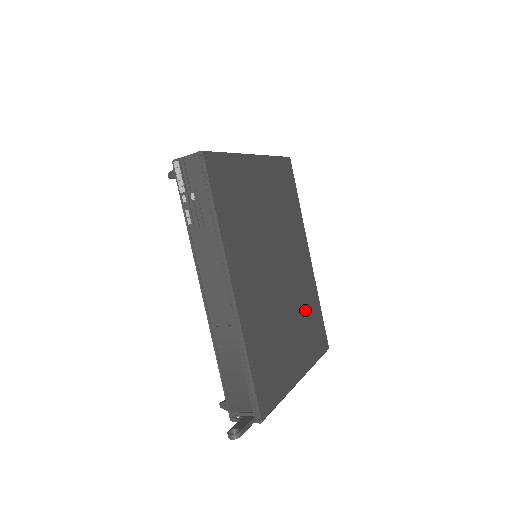
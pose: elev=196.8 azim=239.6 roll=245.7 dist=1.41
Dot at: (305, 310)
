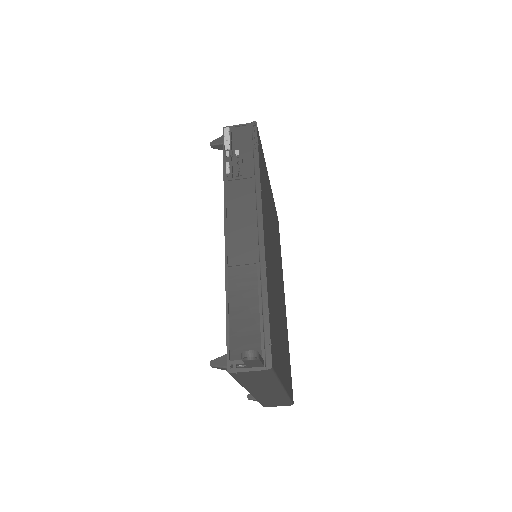
Dot at: (285, 337)
